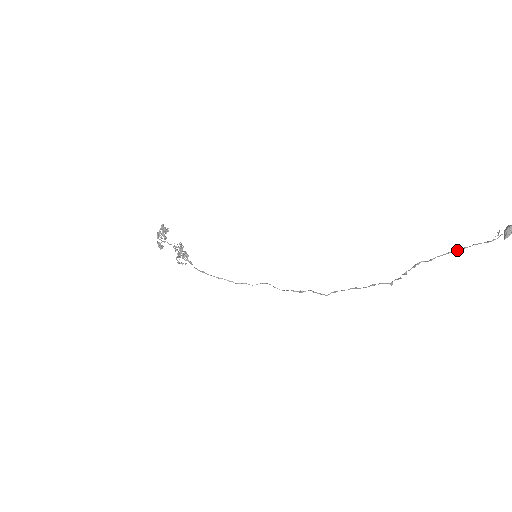
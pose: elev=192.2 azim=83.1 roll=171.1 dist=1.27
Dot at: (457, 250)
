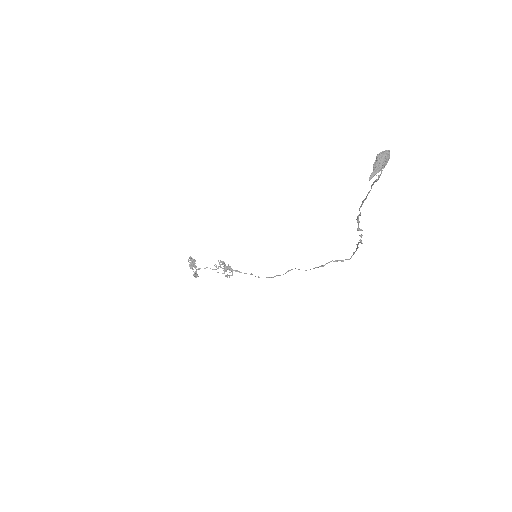
Dot at: (366, 196)
